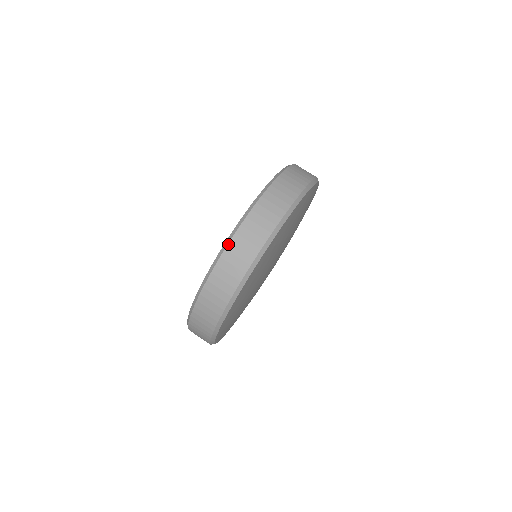
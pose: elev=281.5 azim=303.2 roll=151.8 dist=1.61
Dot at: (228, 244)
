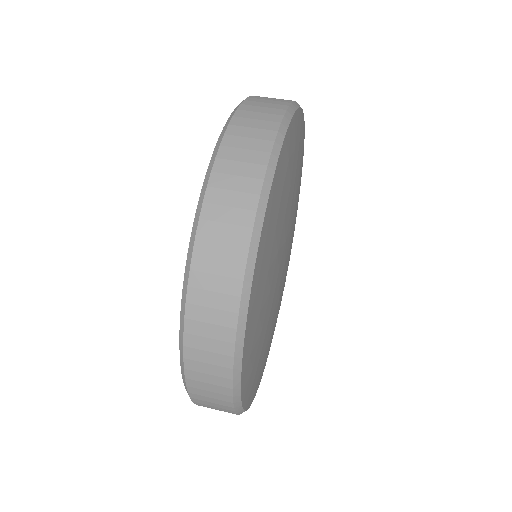
Dot at: (235, 112)
